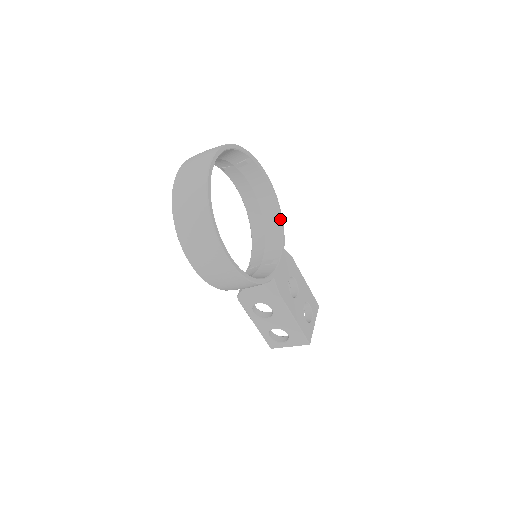
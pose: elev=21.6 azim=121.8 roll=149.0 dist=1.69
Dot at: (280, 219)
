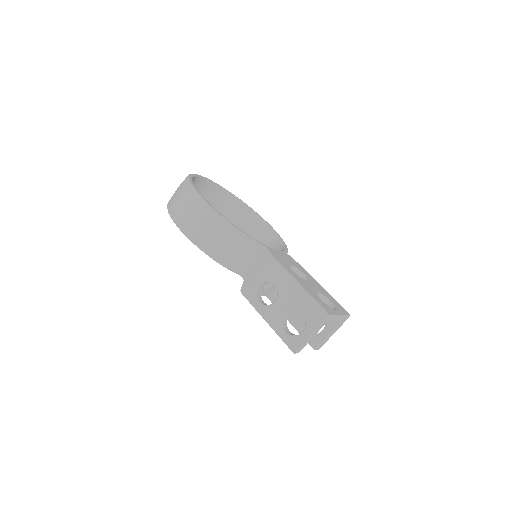
Dot at: (283, 244)
